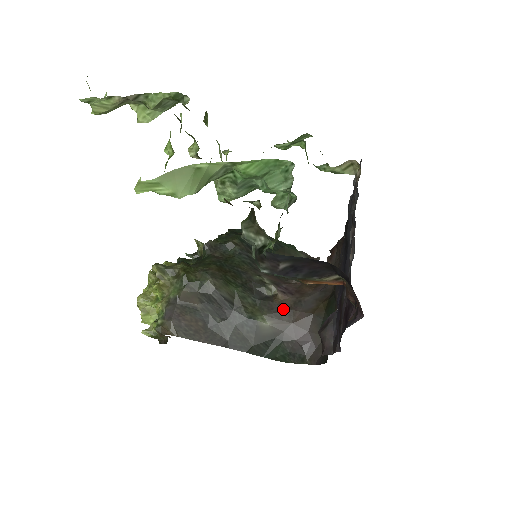
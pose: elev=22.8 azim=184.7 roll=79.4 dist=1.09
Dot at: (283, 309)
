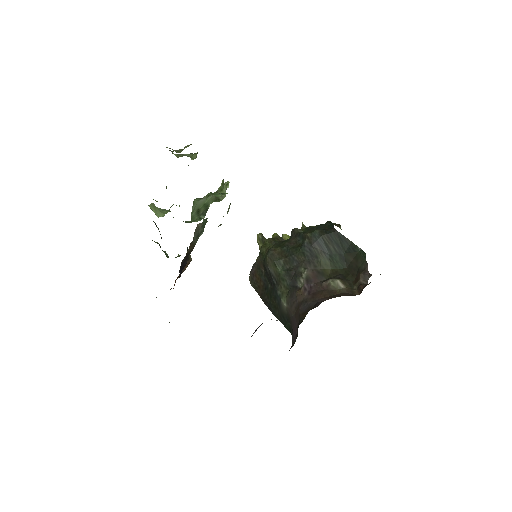
Dot at: (296, 301)
